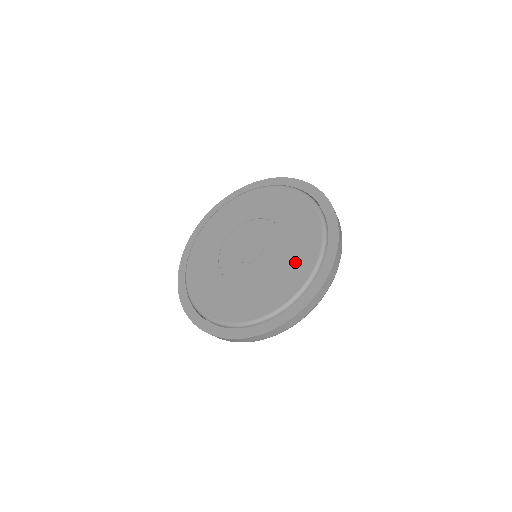
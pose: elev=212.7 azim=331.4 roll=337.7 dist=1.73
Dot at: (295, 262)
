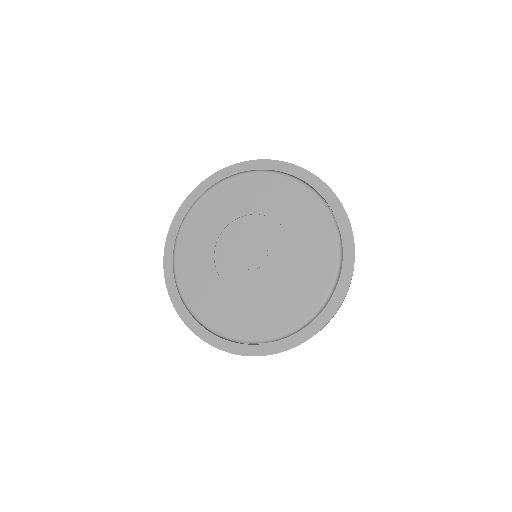
Dot at: (313, 243)
